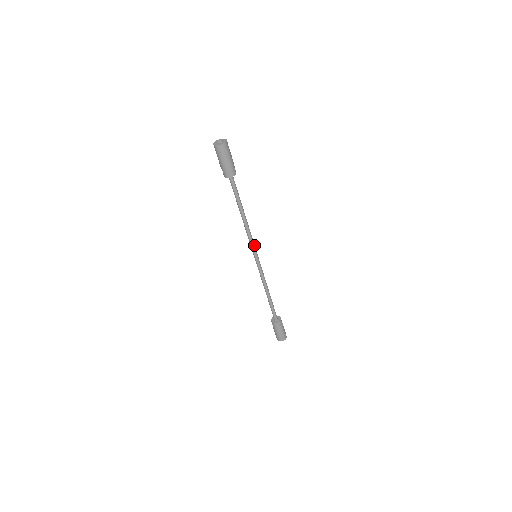
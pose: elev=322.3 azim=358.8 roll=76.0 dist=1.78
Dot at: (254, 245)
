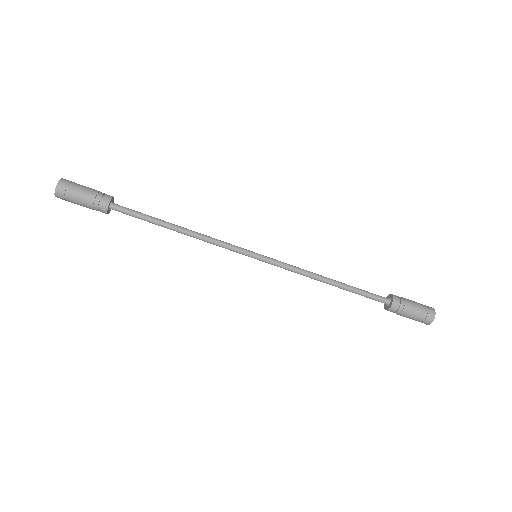
Dot at: (236, 246)
